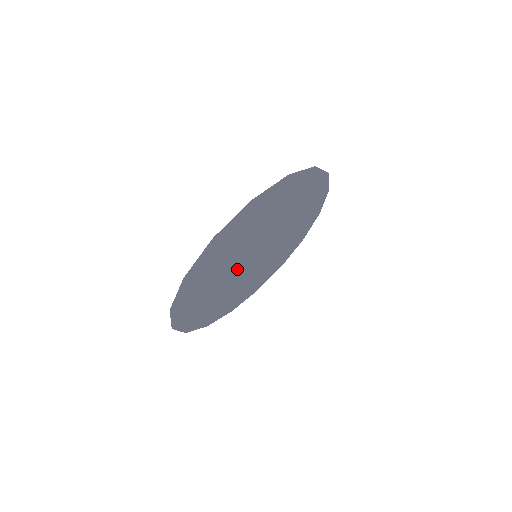
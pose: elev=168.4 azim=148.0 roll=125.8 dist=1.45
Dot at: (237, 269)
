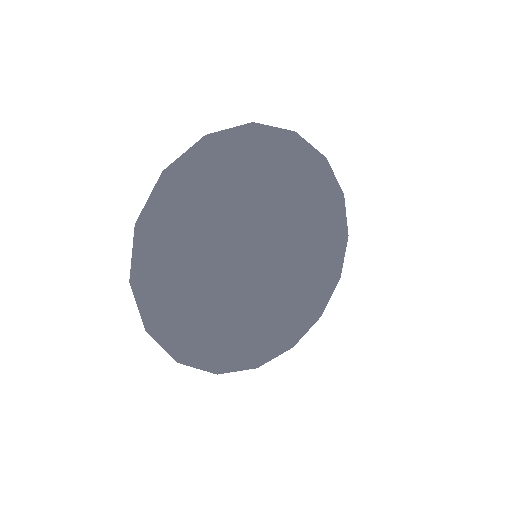
Dot at: (226, 259)
